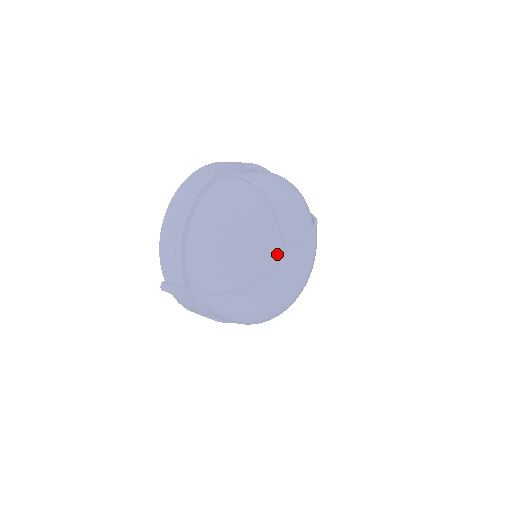
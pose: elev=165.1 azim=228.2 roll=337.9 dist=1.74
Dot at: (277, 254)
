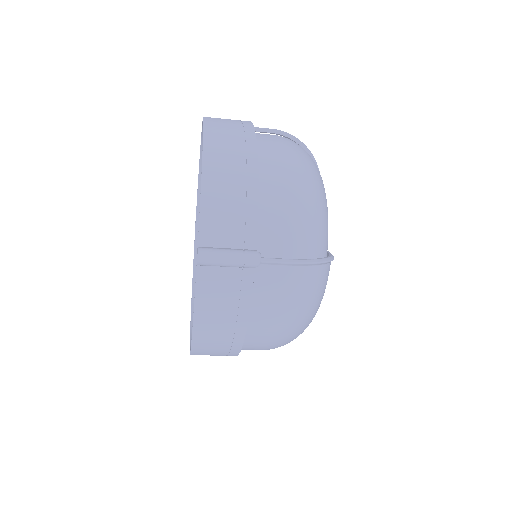
Dot at: occluded
